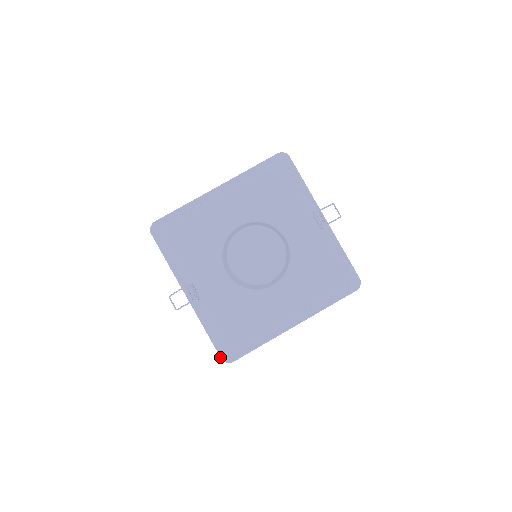
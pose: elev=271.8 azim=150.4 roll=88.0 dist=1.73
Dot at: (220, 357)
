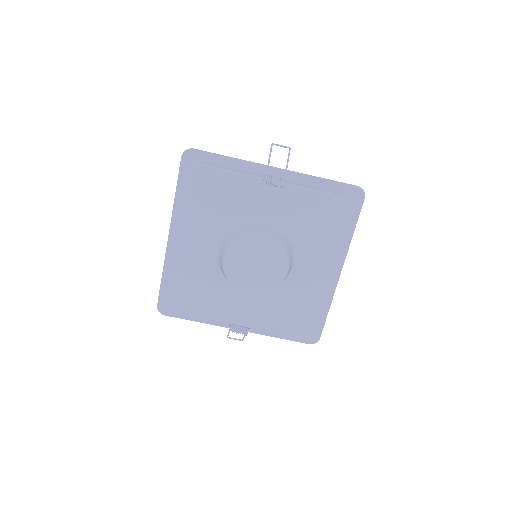
Dot at: occluded
